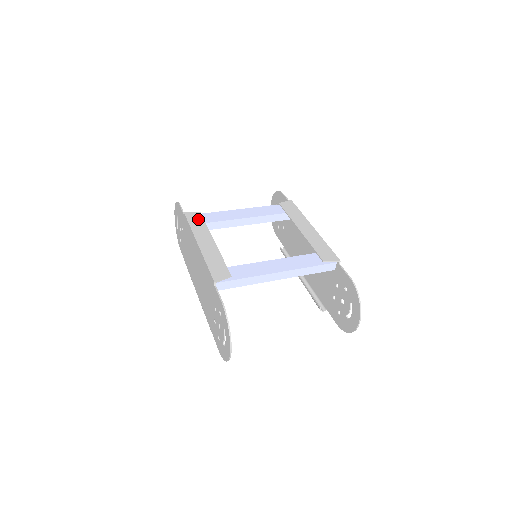
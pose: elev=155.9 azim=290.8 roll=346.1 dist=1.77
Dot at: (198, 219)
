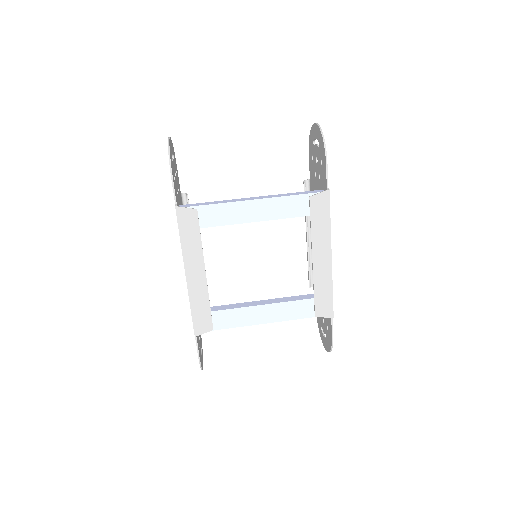
Dot at: (192, 226)
